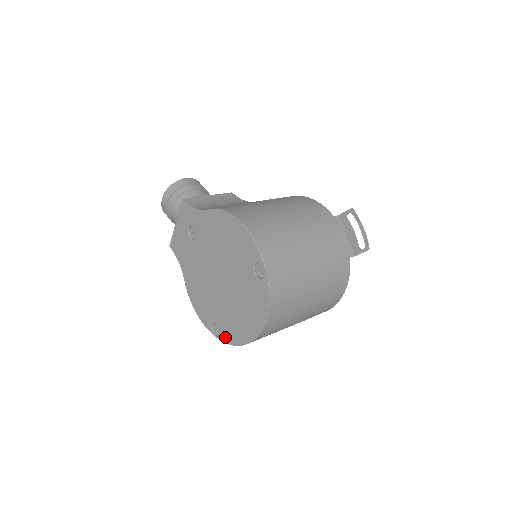
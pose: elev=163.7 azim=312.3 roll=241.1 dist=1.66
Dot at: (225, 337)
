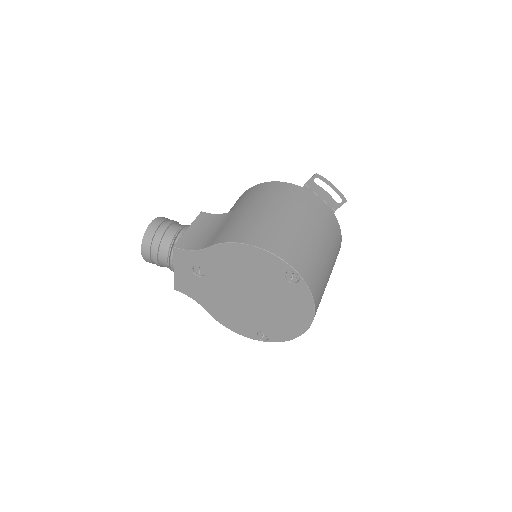
Dot at: (275, 338)
